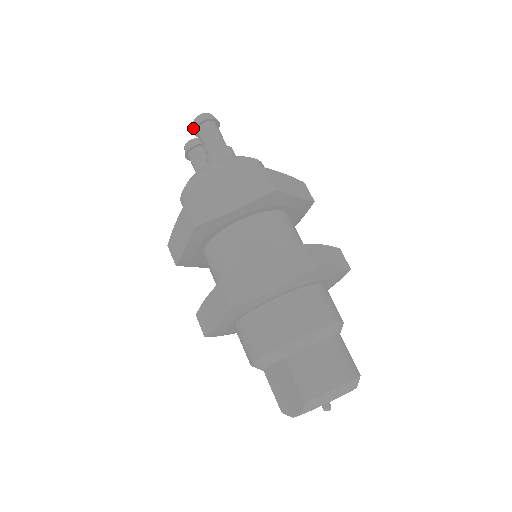
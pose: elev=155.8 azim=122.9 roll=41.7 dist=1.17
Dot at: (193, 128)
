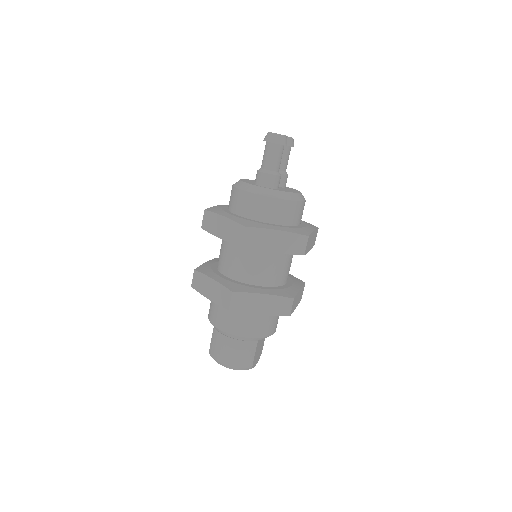
Dot at: occluded
